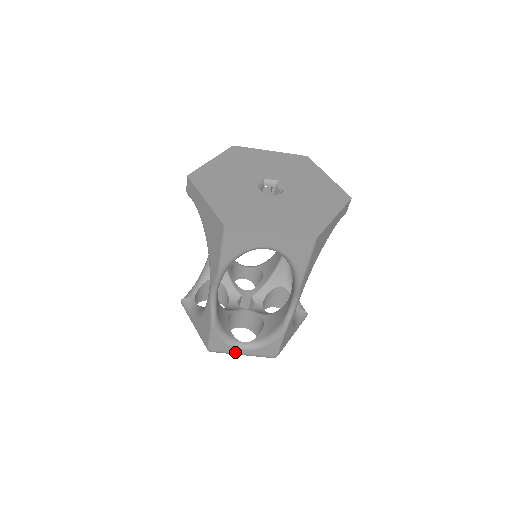
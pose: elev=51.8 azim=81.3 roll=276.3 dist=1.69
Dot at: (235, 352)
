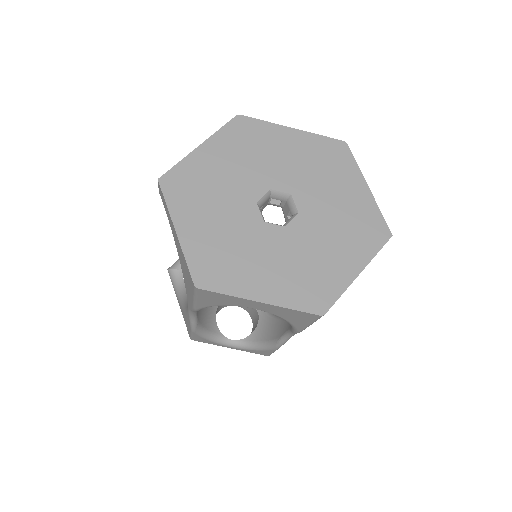
Dot at: occluded
